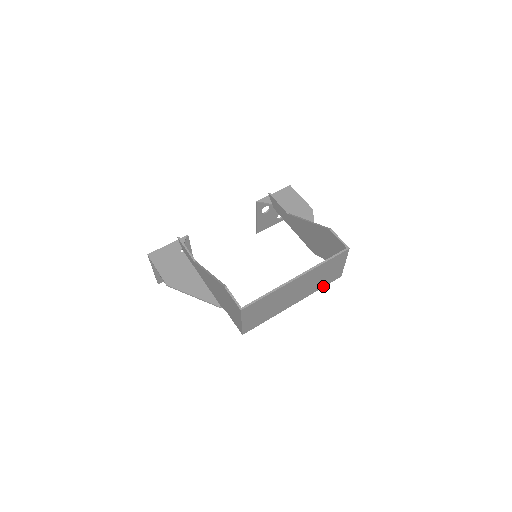
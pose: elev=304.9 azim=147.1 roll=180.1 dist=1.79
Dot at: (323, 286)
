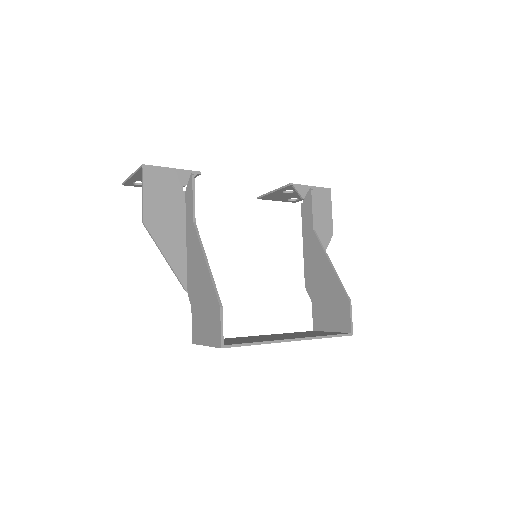
Dot at: occluded
